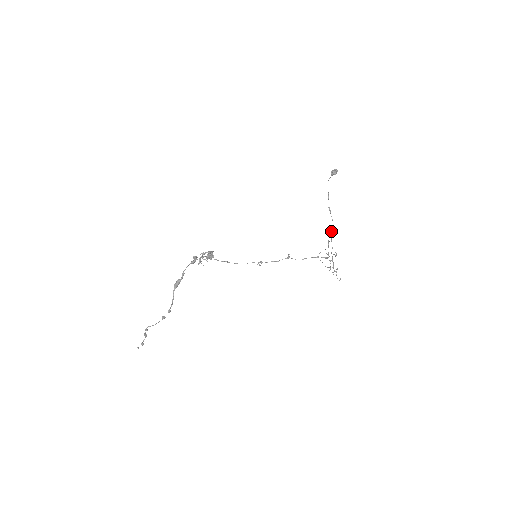
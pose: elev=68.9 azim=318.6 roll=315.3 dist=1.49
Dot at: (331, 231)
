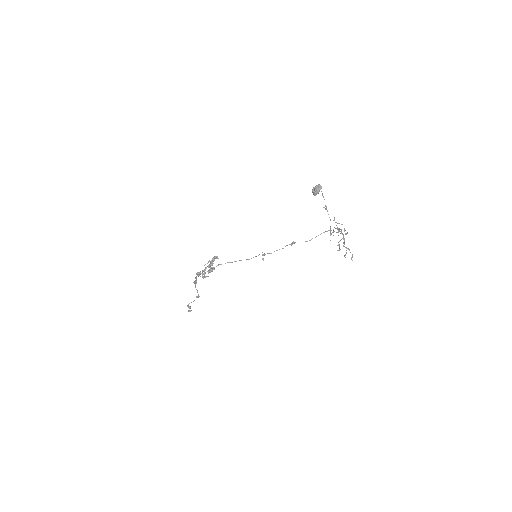
Dot at: (330, 231)
